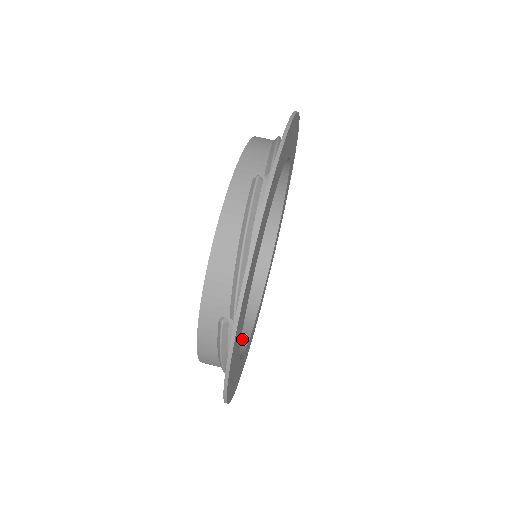
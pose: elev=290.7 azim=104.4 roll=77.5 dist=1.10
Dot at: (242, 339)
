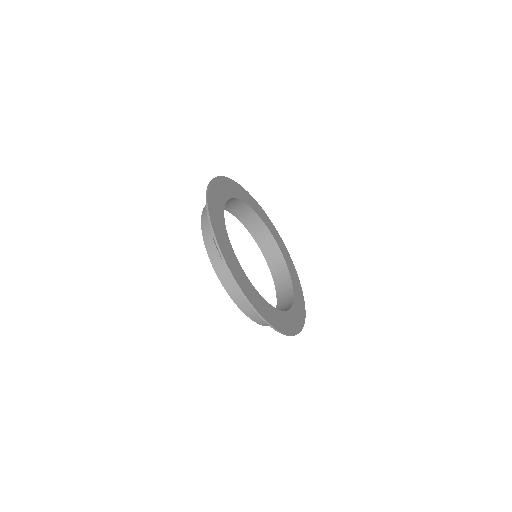
Dot at: (290, 296)
